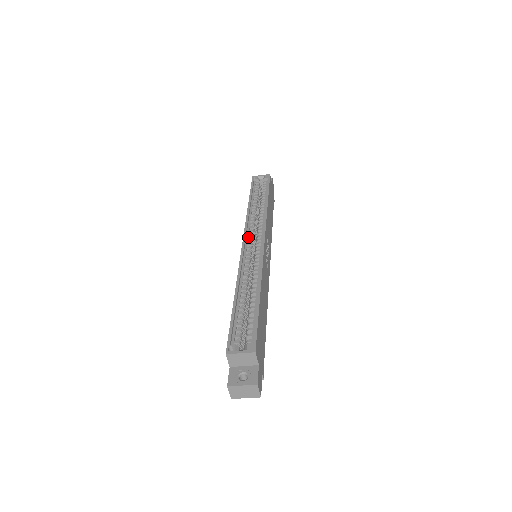
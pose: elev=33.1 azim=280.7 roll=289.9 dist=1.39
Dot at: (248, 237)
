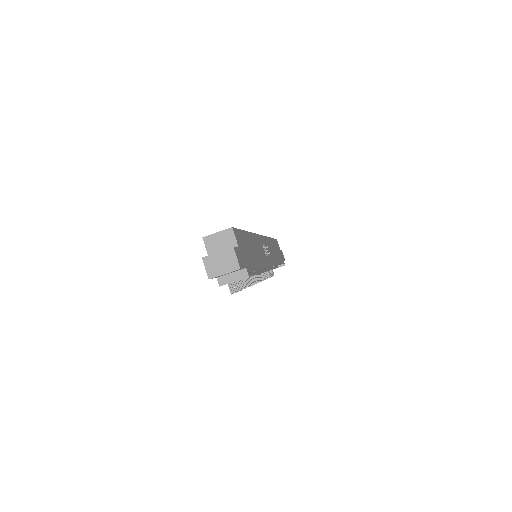
Dot at: occluded
